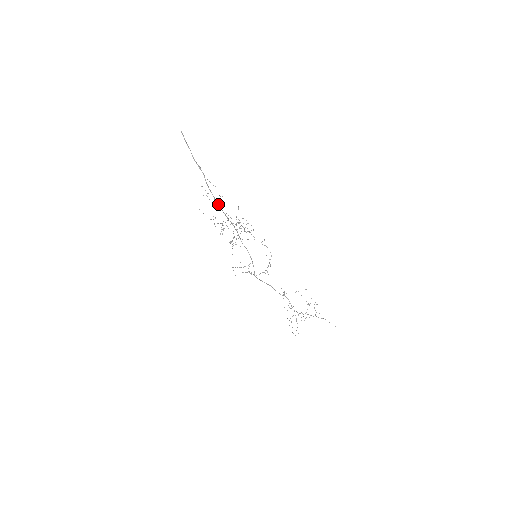
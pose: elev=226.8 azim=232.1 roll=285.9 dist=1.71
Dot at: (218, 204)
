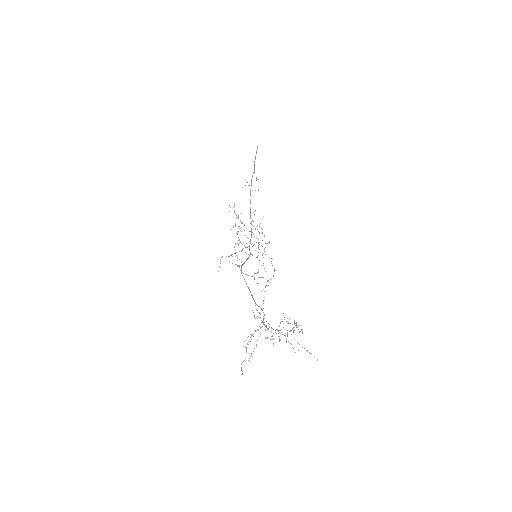
Dot at: occluded
